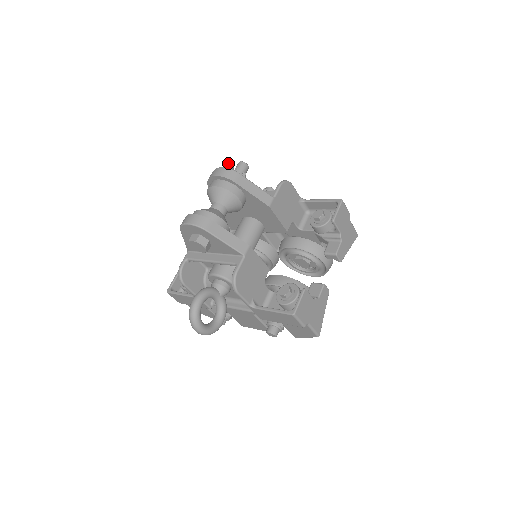
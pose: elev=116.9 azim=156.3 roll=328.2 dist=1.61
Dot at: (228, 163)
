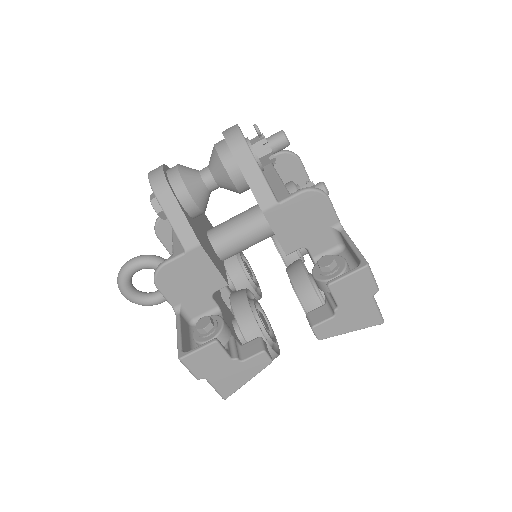
Dot at: (254, 125)
